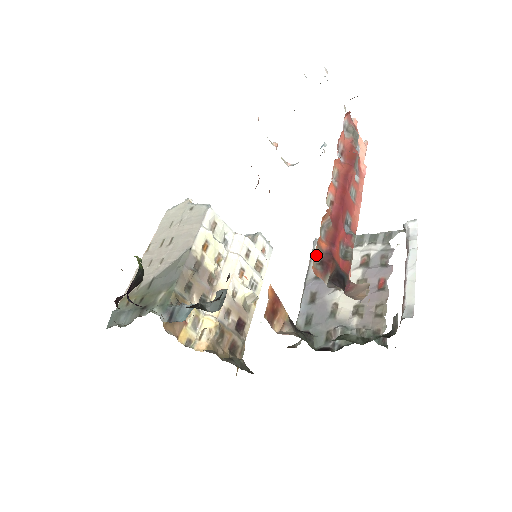
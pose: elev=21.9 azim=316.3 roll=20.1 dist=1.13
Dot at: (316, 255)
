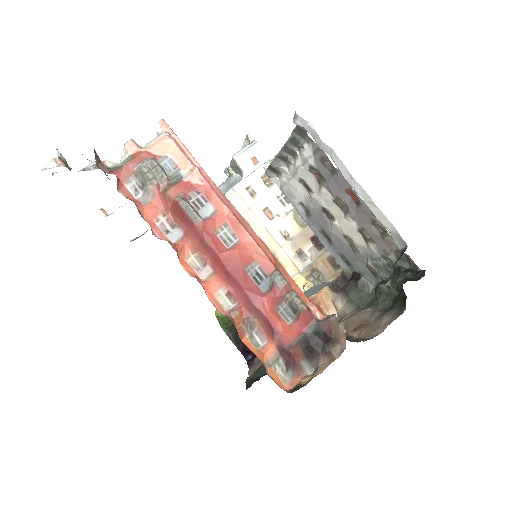
Dot at: (277, 369)
